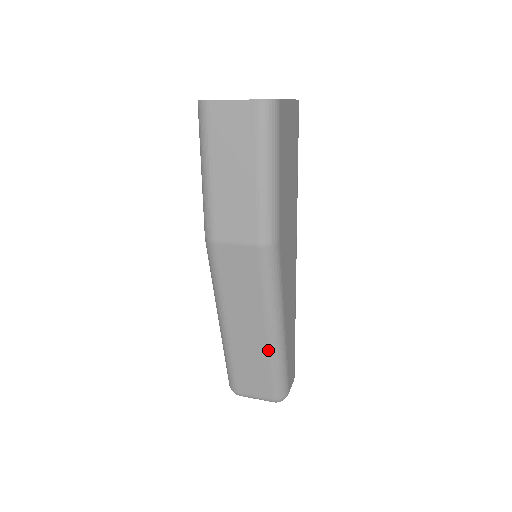
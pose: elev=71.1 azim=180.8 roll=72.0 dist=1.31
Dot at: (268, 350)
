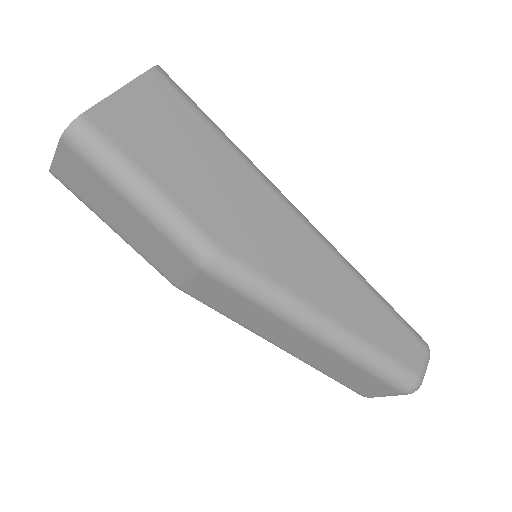
Dot at: (335, 353)
